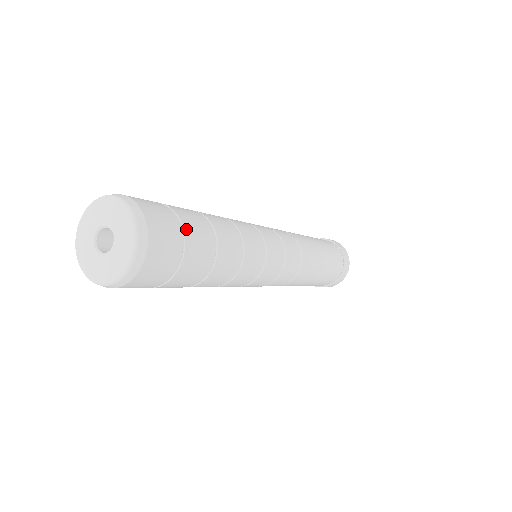
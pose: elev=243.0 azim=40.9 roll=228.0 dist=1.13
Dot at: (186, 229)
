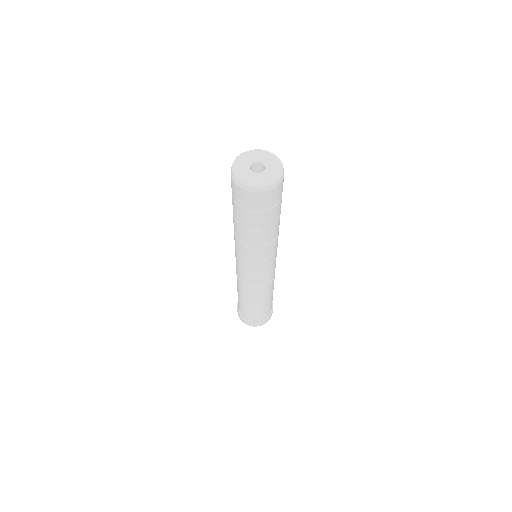
Dot at: occluded
